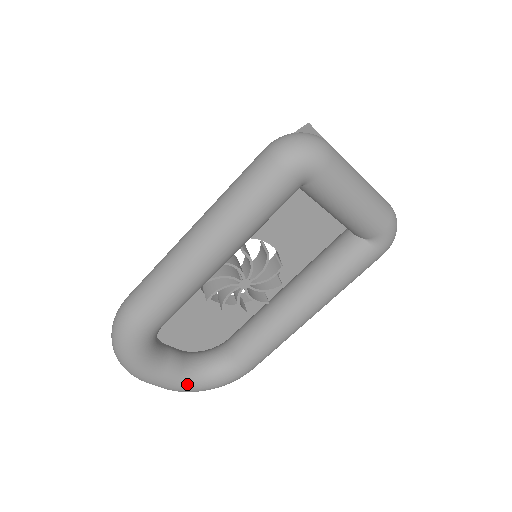
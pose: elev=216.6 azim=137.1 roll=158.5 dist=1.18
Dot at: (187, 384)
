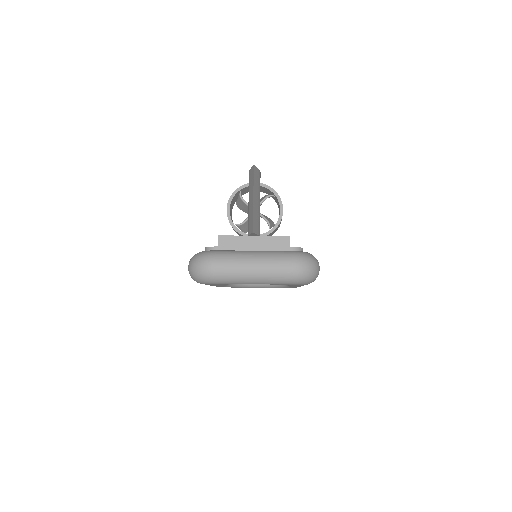
Dot at: (270, 287)
